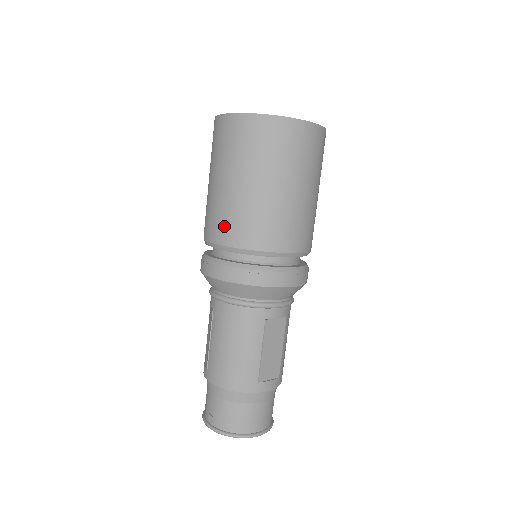
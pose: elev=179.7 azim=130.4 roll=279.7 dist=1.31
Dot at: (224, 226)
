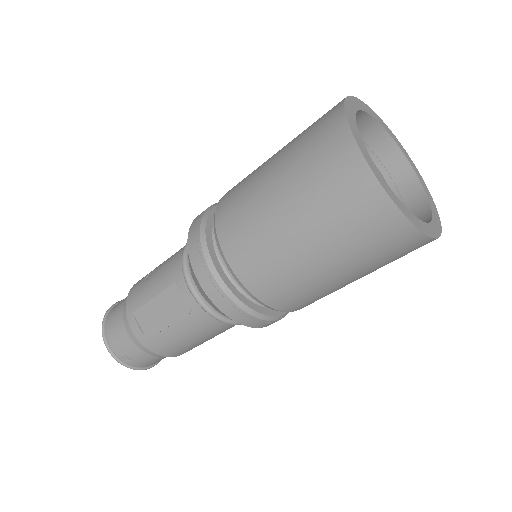
Dot at: (284, 295)
